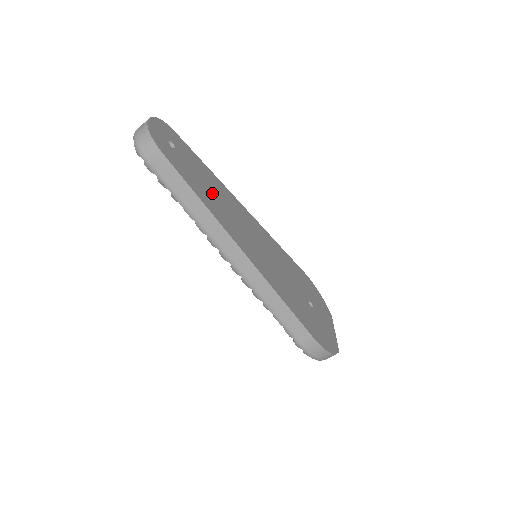
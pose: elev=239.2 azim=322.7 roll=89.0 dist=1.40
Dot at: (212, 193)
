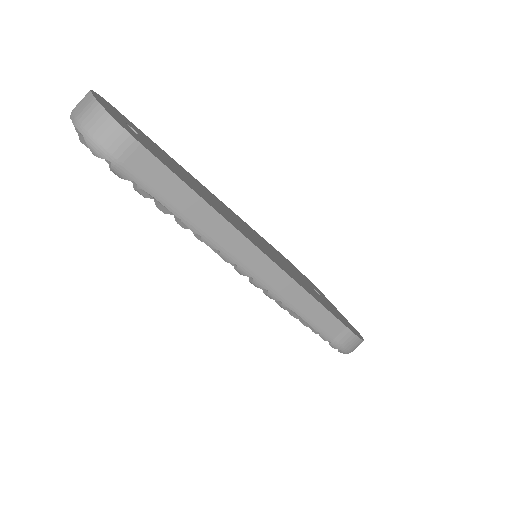
Dot at: (199, 189)
